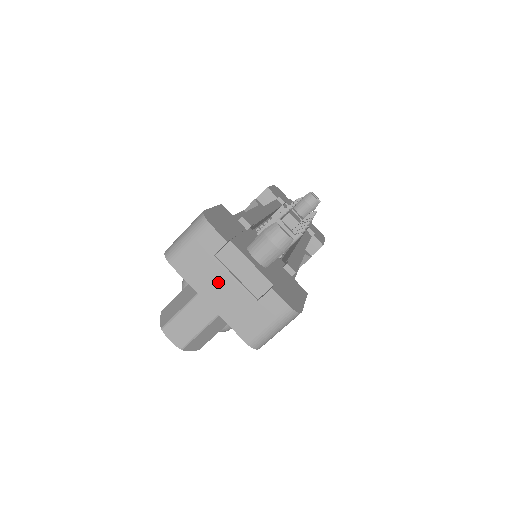
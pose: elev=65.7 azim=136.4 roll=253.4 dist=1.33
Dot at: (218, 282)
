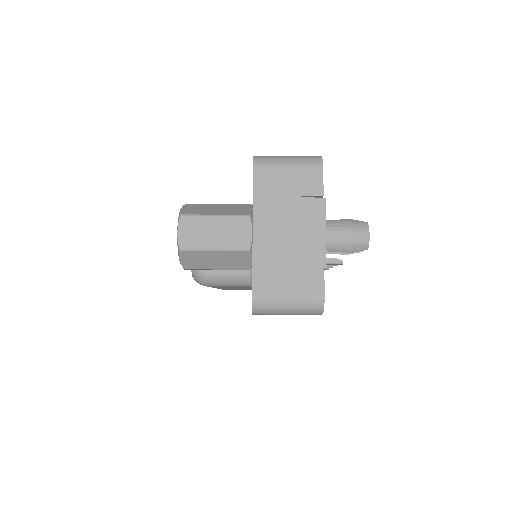
Dot at: (281, 221)
